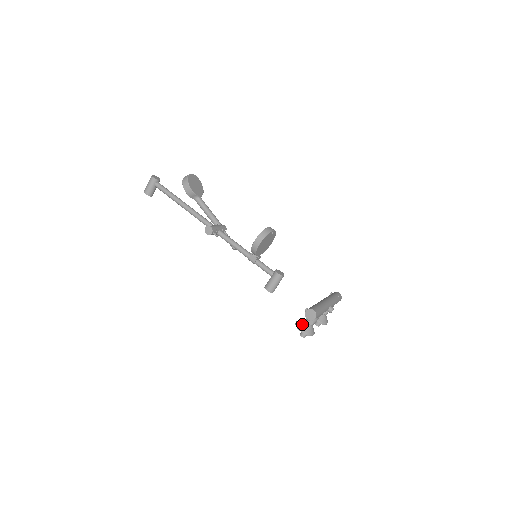
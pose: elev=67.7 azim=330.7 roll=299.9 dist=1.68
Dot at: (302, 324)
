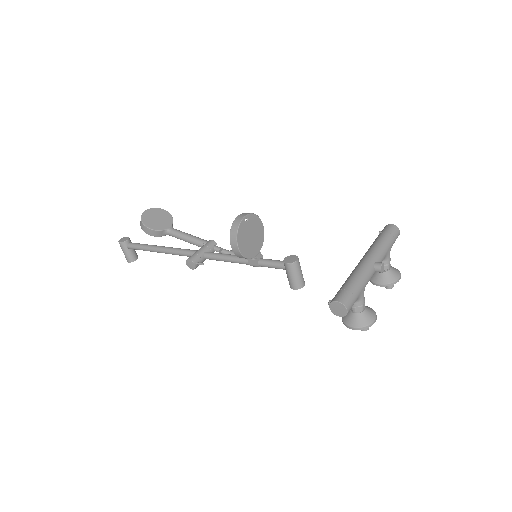
Dot at: (348, 317)
